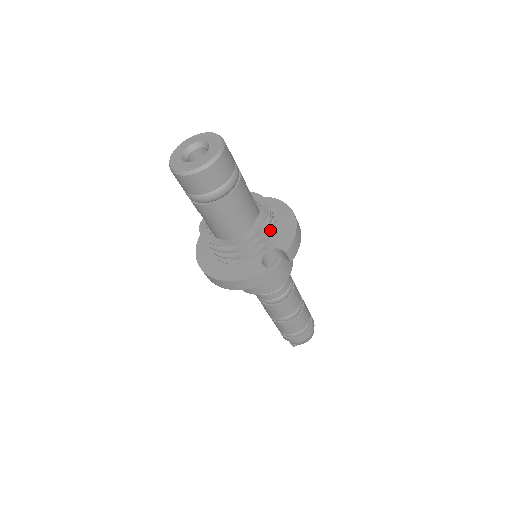
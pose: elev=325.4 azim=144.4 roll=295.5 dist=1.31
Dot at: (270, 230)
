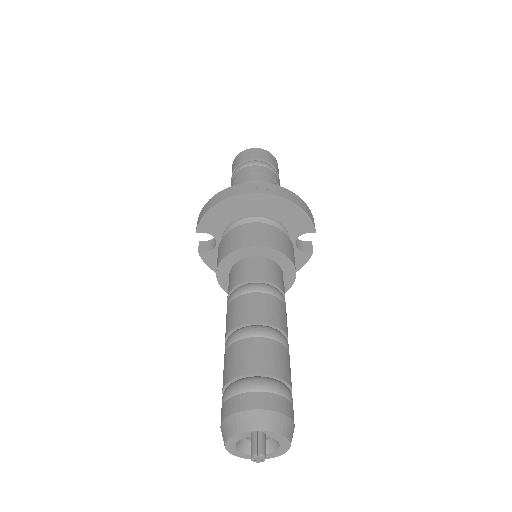
Dot at: occluded
